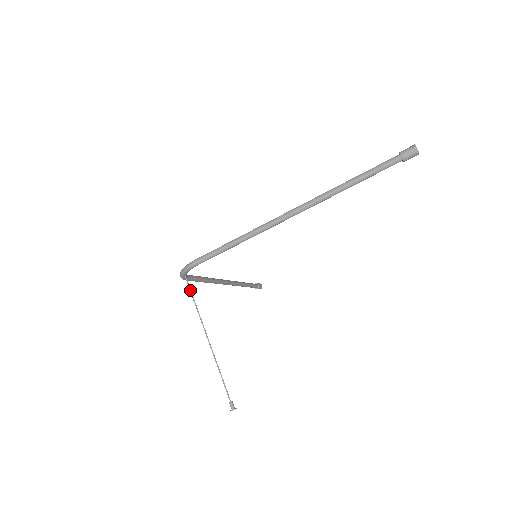
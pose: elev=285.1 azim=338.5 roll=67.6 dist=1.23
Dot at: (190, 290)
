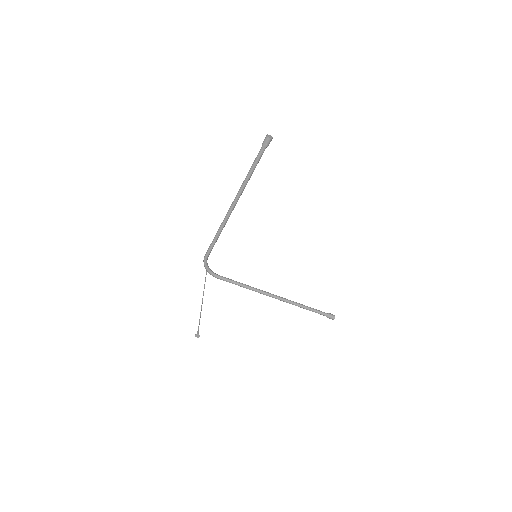
Dot at: occluded
